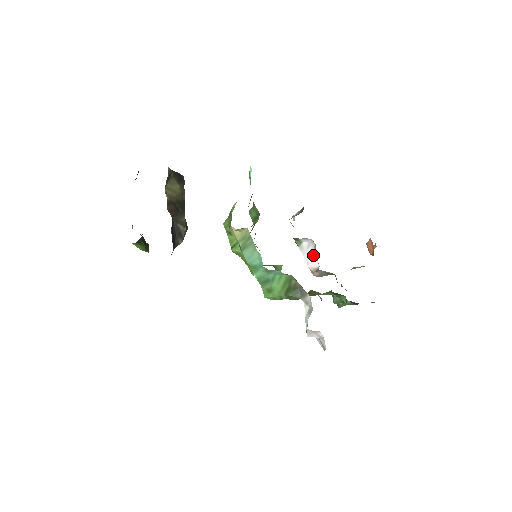
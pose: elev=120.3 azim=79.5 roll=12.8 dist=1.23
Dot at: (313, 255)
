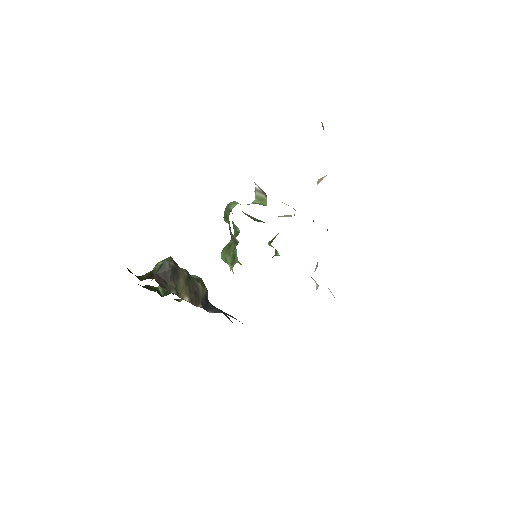
Dot at: occluded
